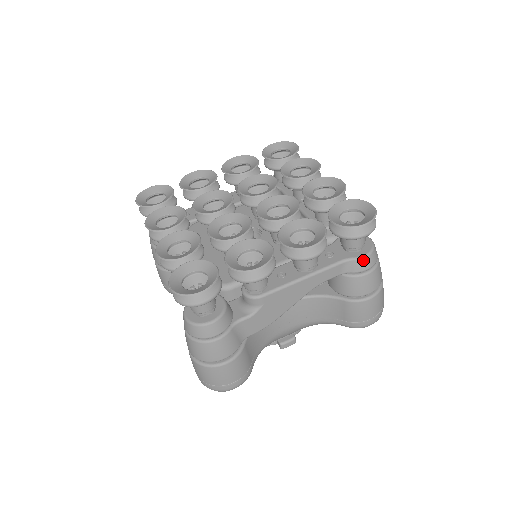
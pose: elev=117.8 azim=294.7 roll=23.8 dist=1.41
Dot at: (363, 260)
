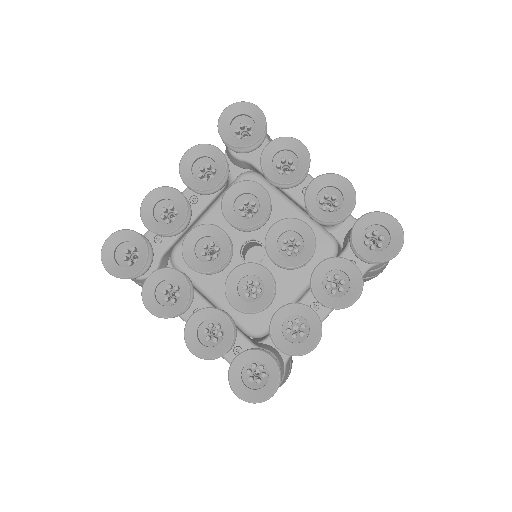
Dot at: occluded
